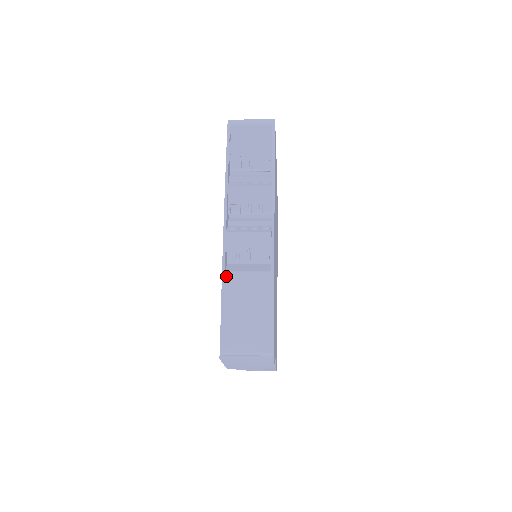
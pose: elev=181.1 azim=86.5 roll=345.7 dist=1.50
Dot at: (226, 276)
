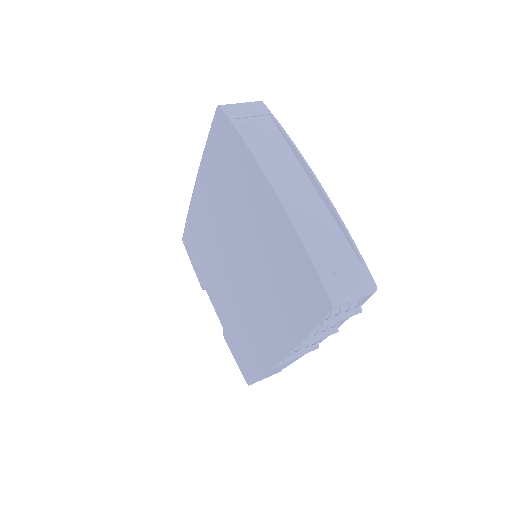
Dot at: (271, 369)
